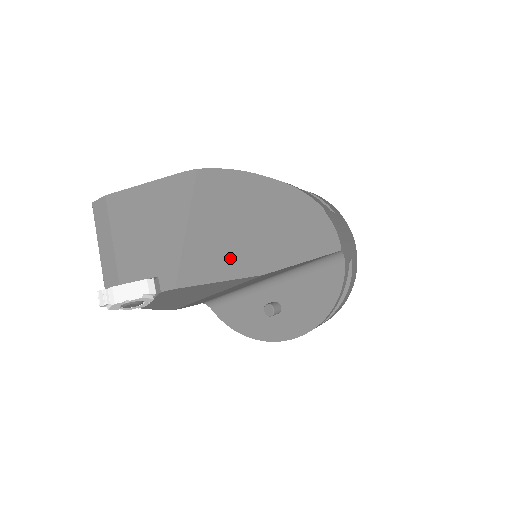
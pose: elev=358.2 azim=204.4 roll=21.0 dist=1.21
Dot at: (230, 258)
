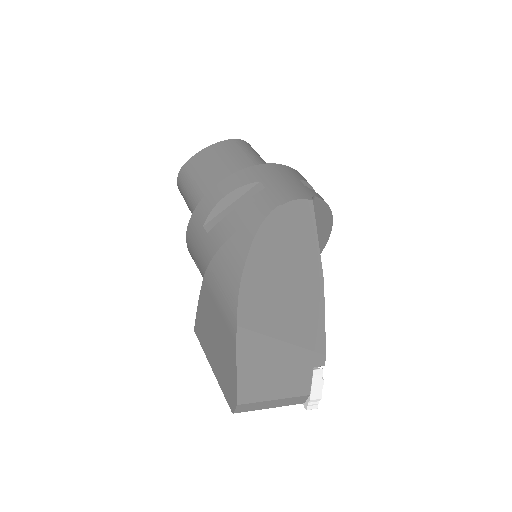
Dot at: (310, 307)
